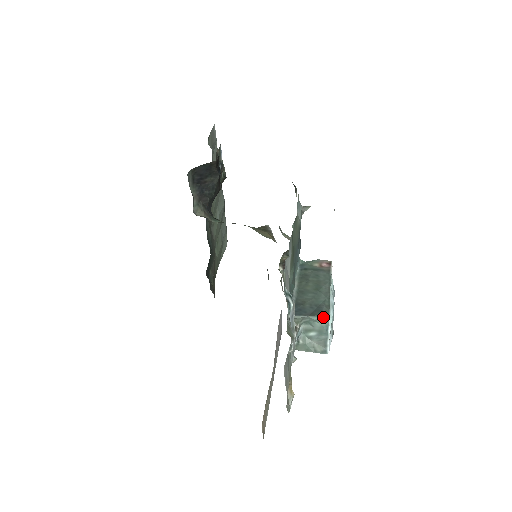
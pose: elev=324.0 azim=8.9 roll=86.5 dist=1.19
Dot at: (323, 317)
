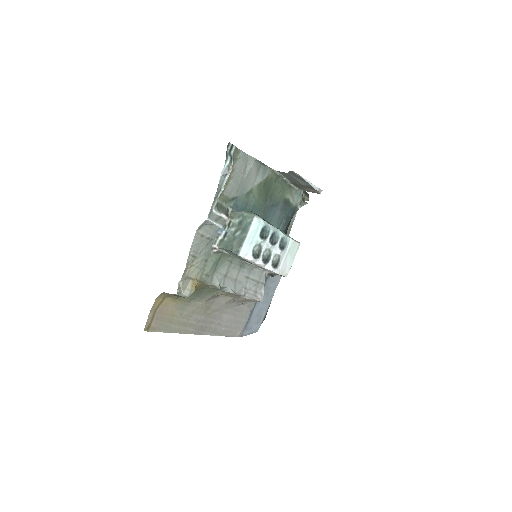
Dot at: (251, 214)
